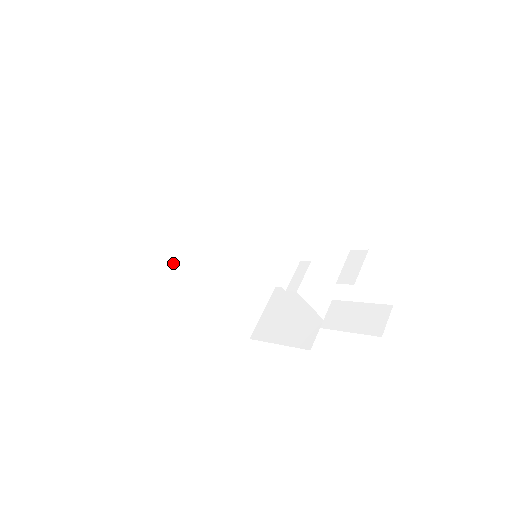
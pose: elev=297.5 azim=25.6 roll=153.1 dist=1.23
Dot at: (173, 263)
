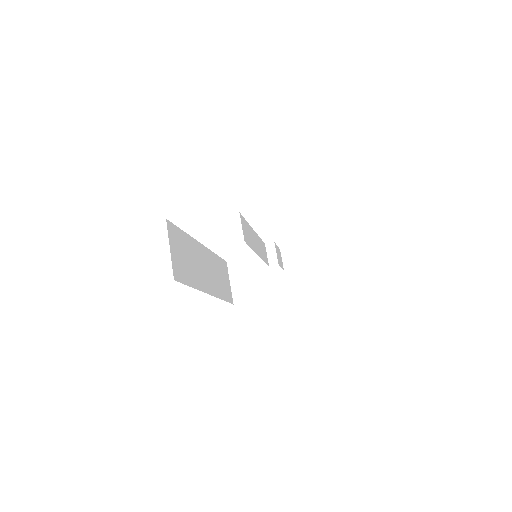
Dot at: (205, 286)
